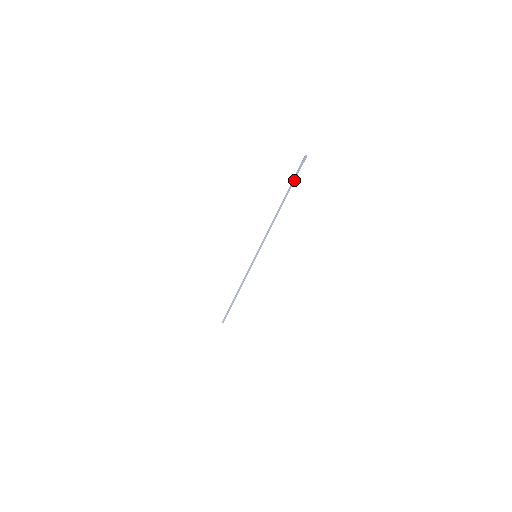
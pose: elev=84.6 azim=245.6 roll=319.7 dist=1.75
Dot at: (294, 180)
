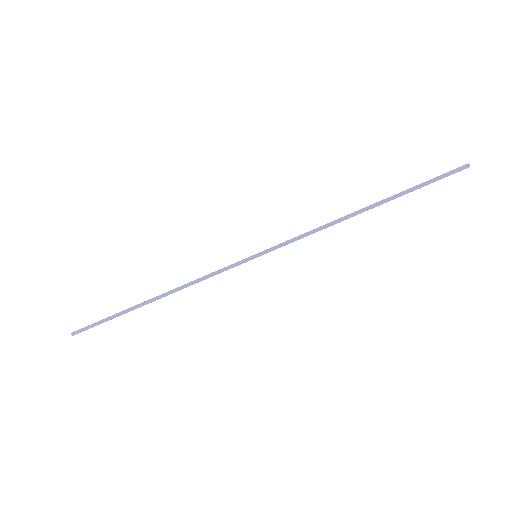
Dot at: (425, 185)
